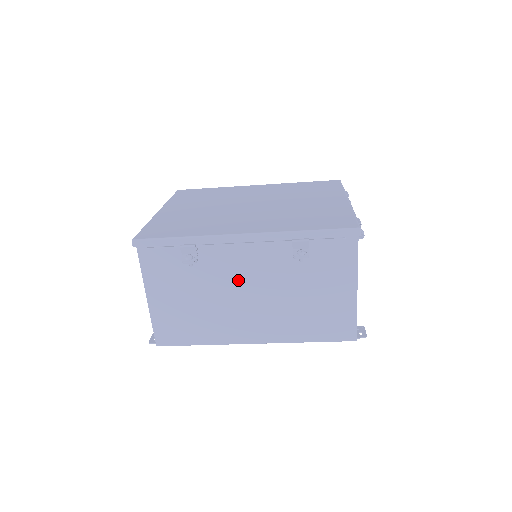
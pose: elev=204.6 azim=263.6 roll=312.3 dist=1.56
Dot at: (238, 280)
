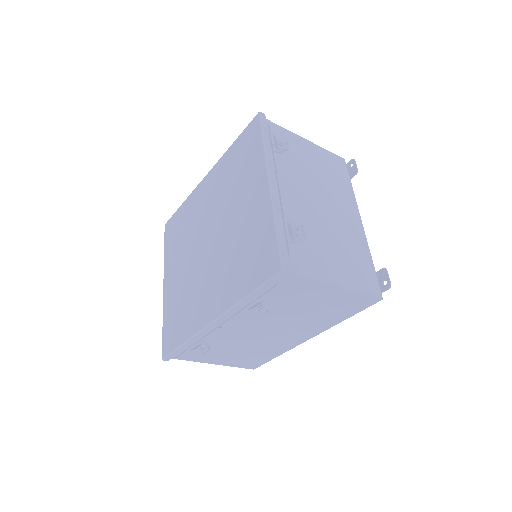
Dot at: (248, 332)
